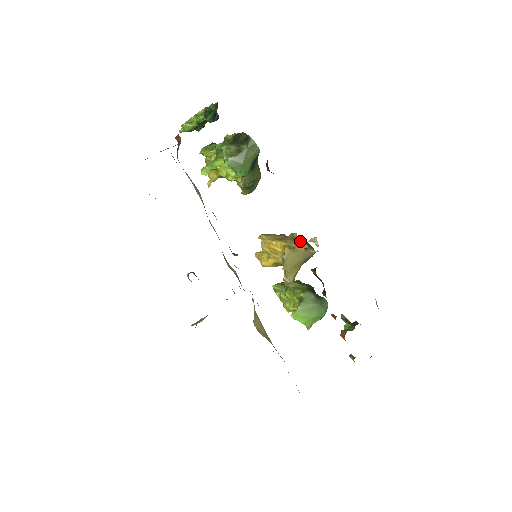
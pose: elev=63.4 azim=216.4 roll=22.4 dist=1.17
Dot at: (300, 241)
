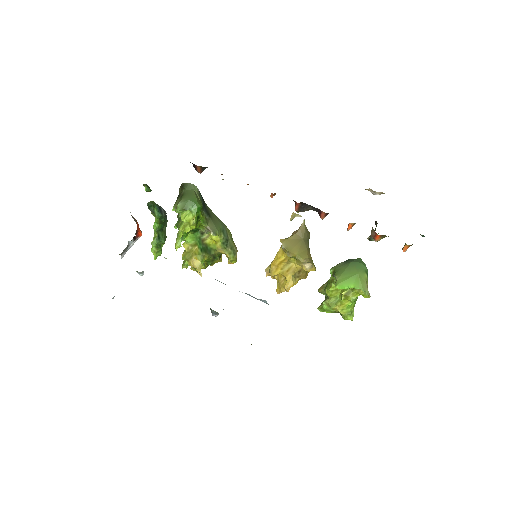
Dot at: occluded
